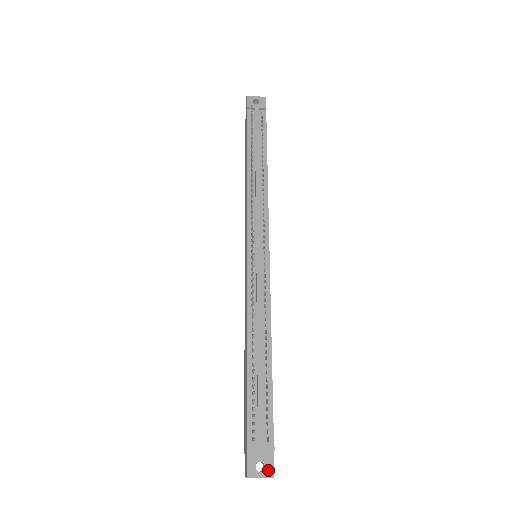
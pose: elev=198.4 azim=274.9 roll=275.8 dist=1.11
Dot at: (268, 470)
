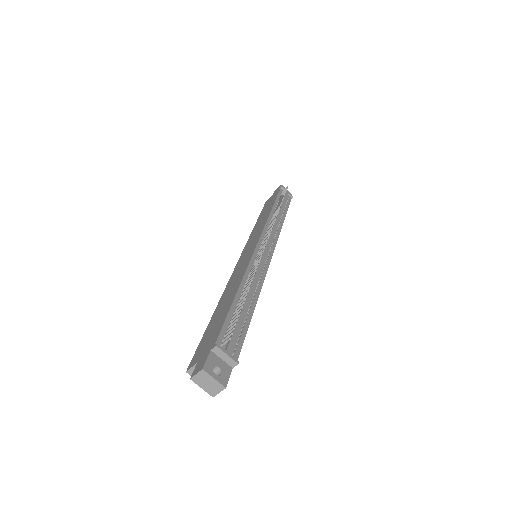
Dot at: (223, 378)
